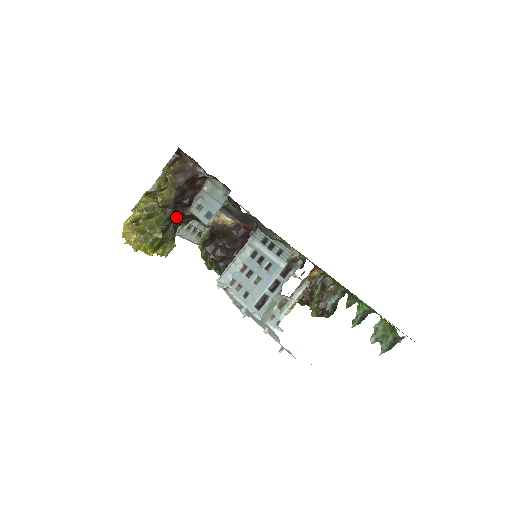
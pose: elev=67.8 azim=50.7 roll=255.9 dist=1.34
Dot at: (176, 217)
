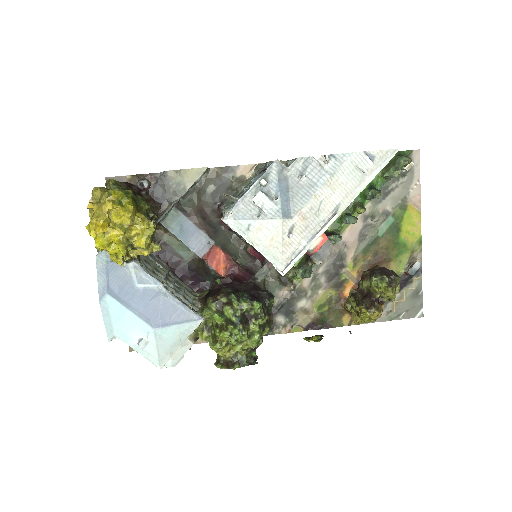
Dot at: (136, 196)
